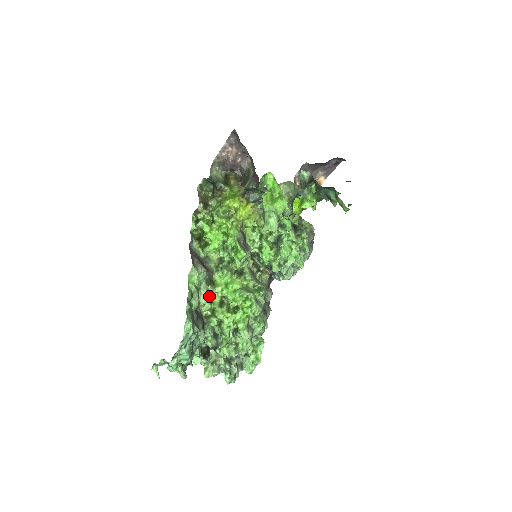
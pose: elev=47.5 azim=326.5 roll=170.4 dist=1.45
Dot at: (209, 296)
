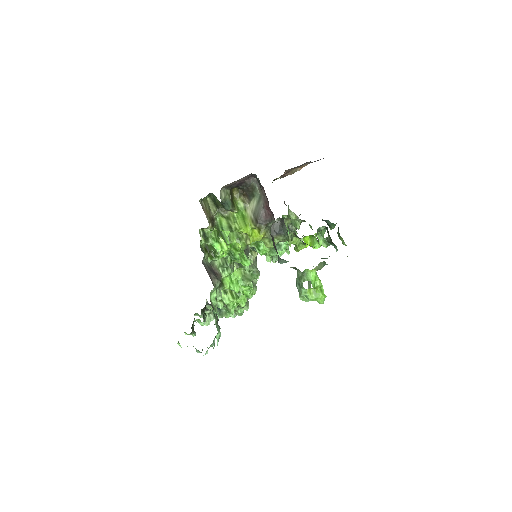
Dot at: occluded
